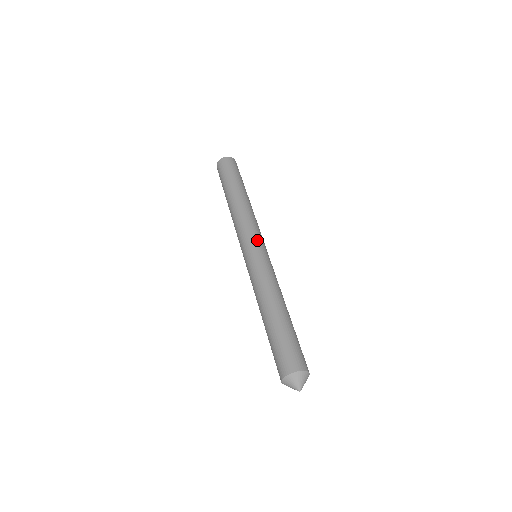
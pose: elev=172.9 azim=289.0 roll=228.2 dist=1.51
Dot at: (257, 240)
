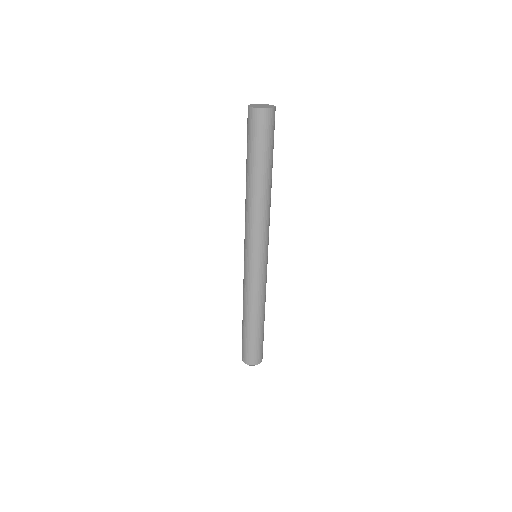
Dot at: (255, 252)
